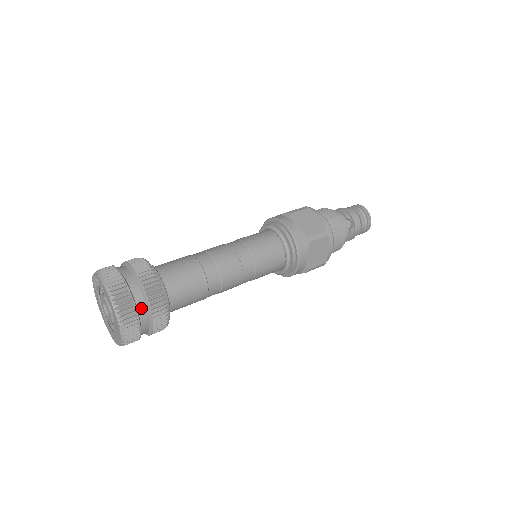
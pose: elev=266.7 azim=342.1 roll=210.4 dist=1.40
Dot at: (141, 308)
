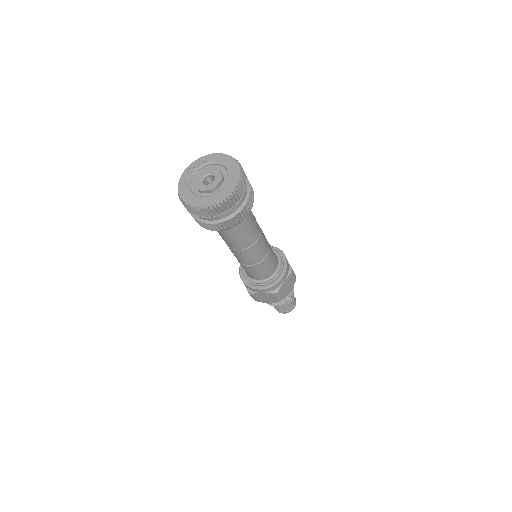
Dot at: occluded
